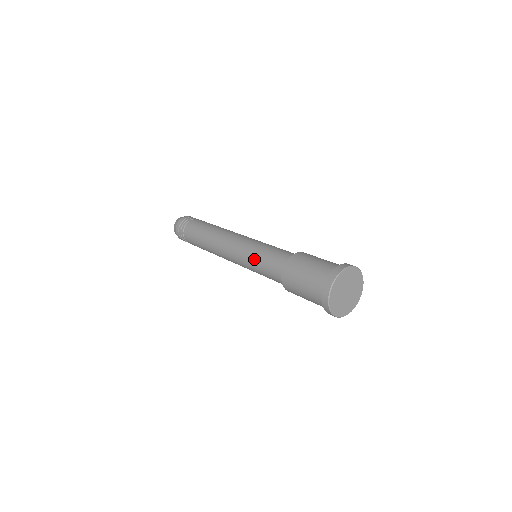
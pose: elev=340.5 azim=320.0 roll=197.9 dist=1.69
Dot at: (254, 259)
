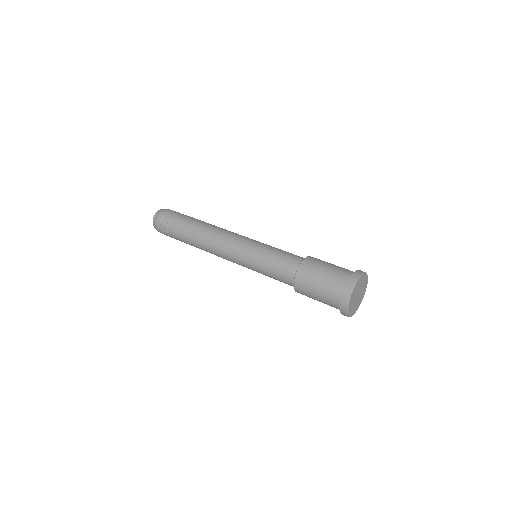
Dot at: (261, 260)
